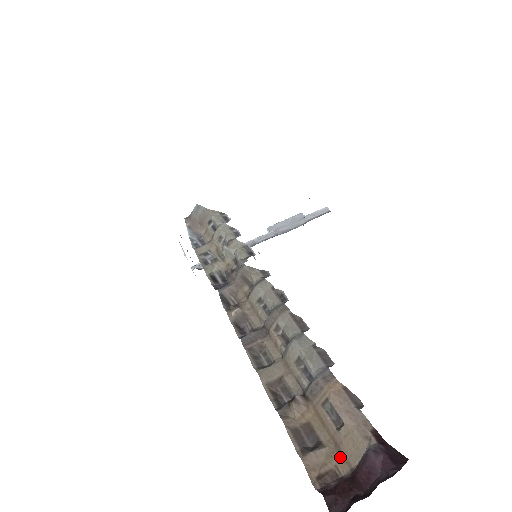
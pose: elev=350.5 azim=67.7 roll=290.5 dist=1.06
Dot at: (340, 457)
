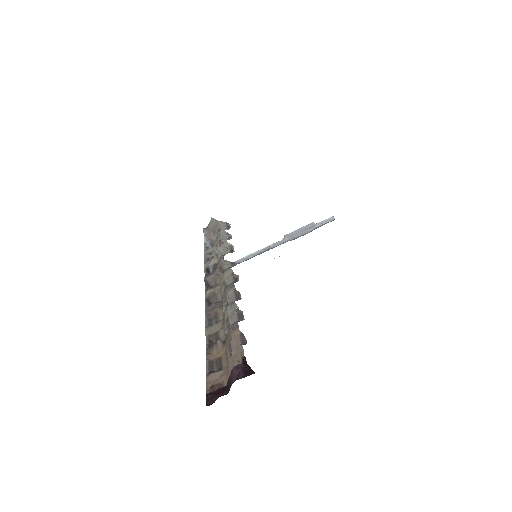
Dot at: (226, 375)
